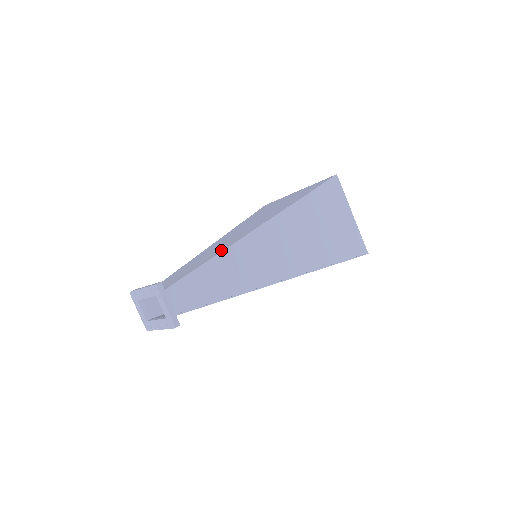
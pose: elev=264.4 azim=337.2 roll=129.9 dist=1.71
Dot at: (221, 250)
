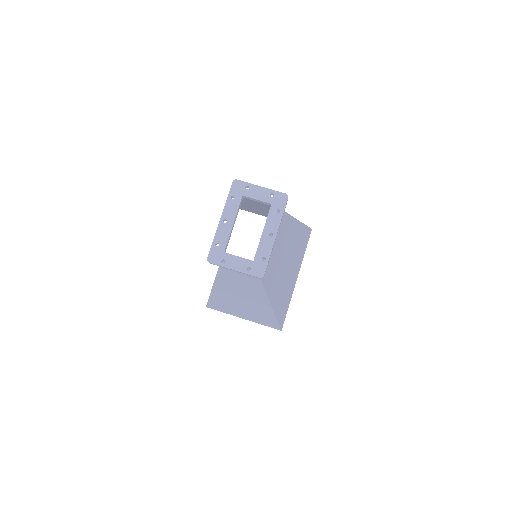
Dot at: occluded
